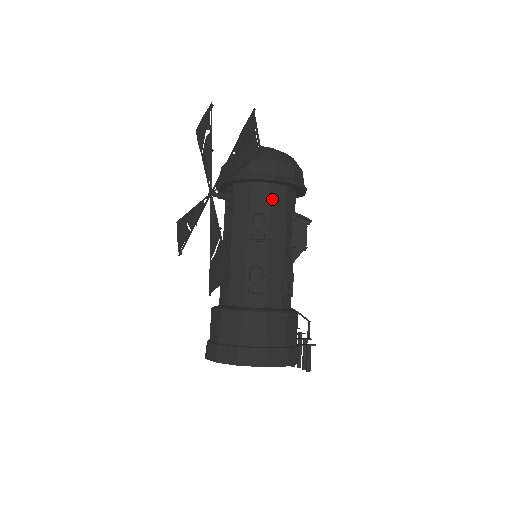
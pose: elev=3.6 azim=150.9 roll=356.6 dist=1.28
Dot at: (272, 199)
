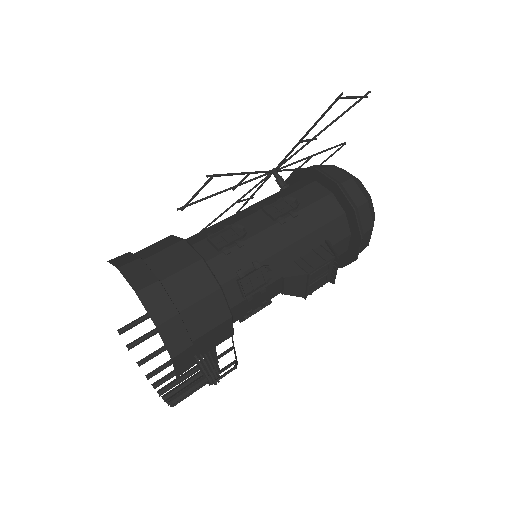
Dot at: (319, 203)
